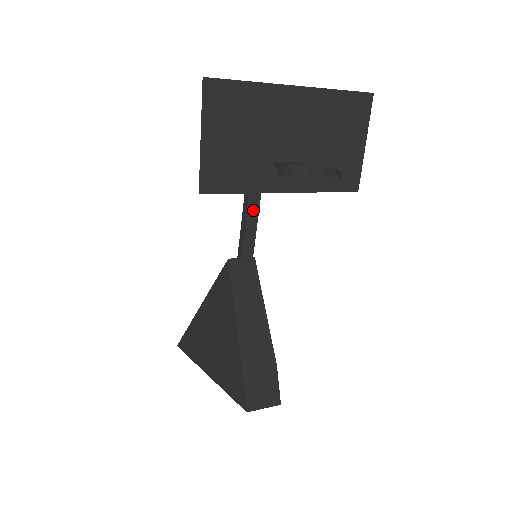
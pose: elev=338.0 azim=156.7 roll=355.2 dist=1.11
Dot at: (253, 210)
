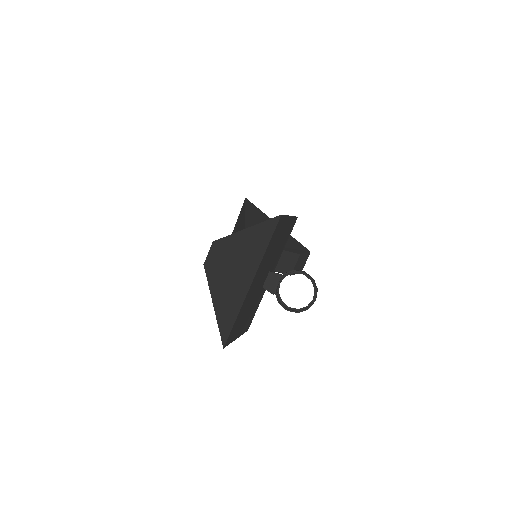
Dot at: occluded
